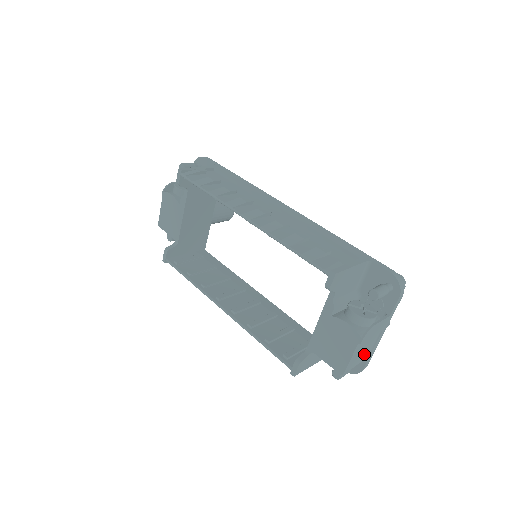
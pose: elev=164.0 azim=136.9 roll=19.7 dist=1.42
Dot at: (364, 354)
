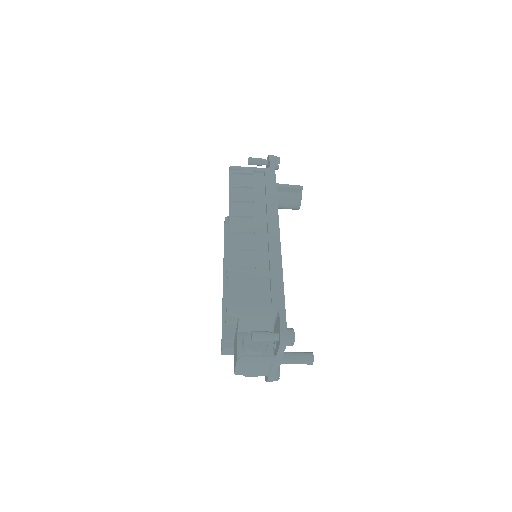
Dot at: (260, 371)
